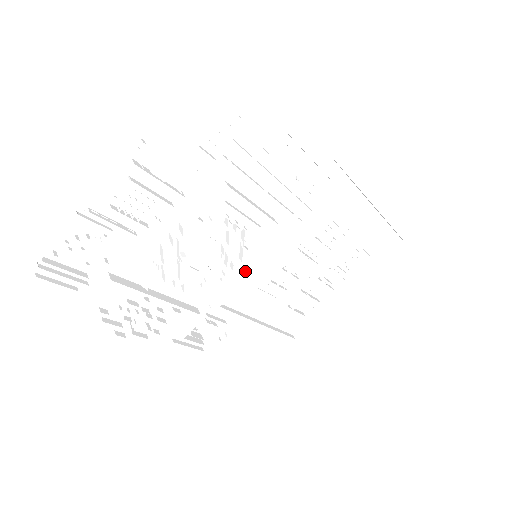
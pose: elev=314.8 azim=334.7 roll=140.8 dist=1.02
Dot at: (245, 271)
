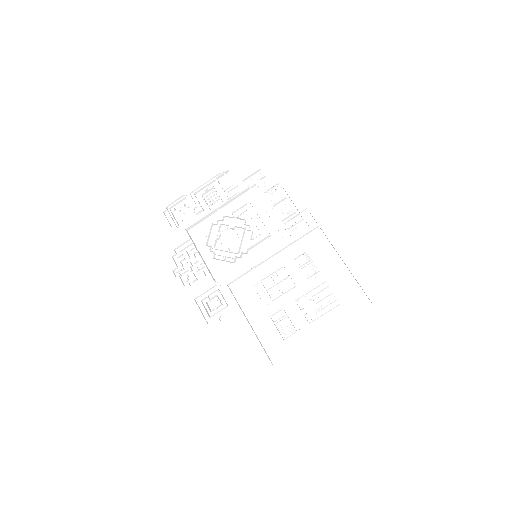
Dot at: (249, 268)
